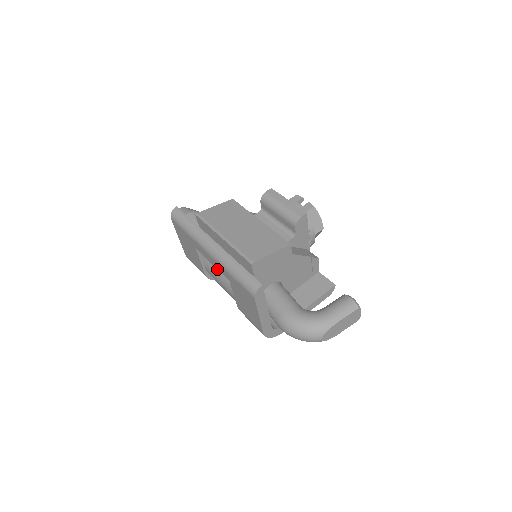
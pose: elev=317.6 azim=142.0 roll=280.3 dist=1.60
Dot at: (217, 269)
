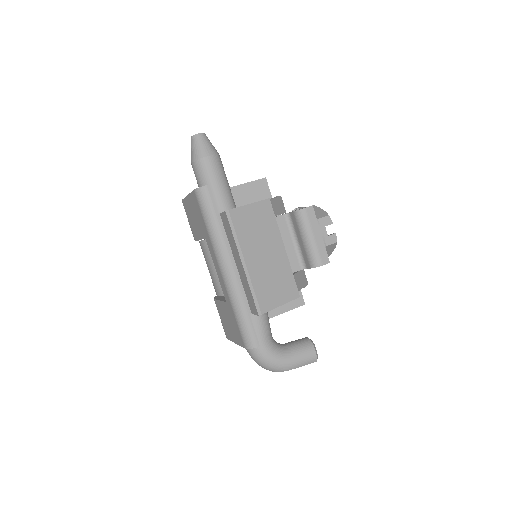
Dot at: occluded
